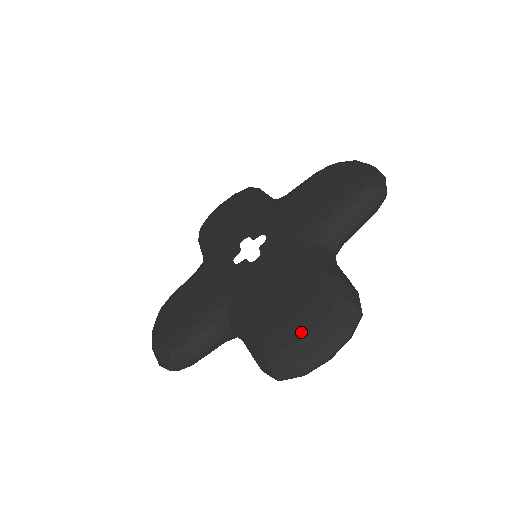
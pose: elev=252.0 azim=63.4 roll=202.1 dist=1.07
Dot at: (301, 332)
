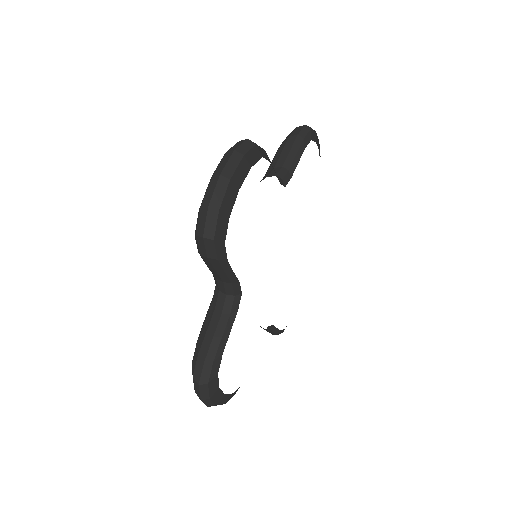
Dot at: occluded
